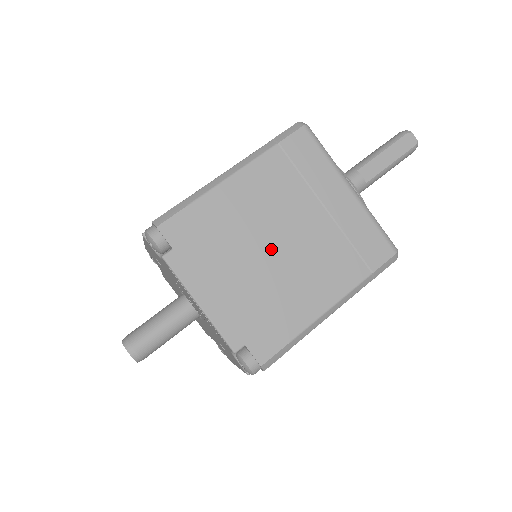
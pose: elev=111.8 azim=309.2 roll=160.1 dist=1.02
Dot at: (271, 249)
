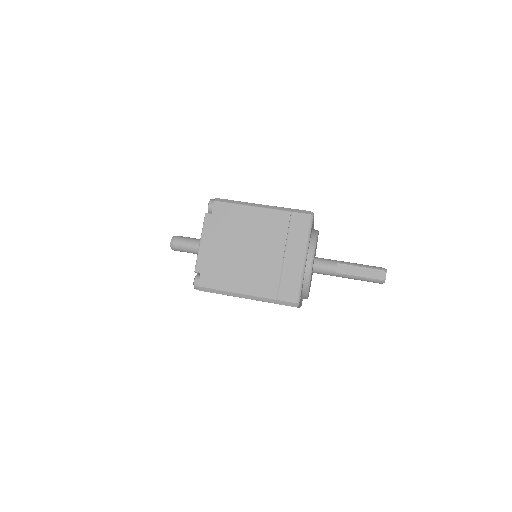
Dot at: (246, 249)
